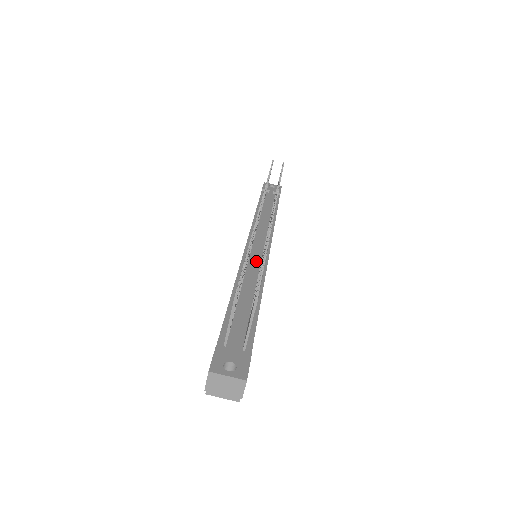
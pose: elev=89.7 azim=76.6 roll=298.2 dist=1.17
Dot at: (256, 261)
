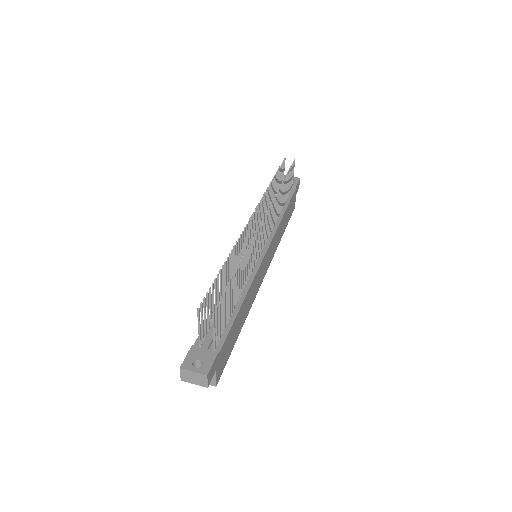
Dot at: occluded
